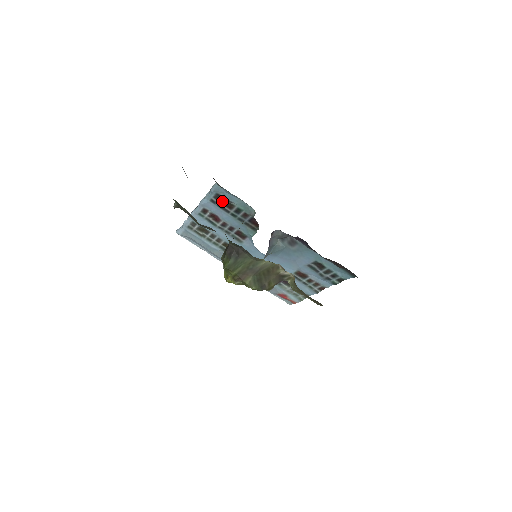
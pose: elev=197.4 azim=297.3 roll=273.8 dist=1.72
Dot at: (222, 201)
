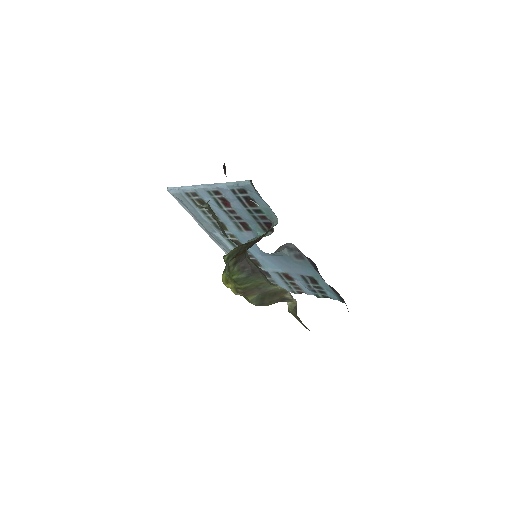
Dot at: (245, 196)
